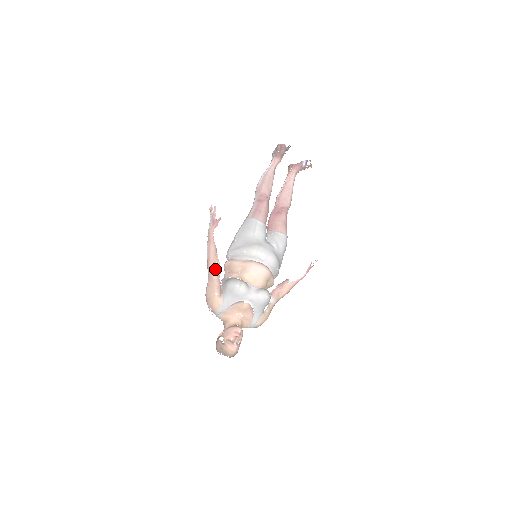
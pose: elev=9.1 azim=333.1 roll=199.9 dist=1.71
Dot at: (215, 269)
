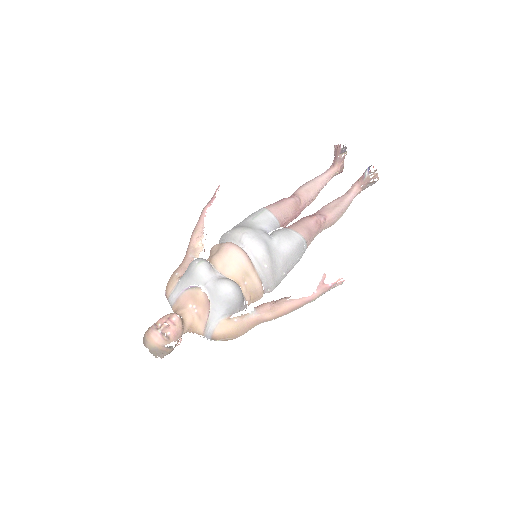
Dot at: (192, 250)
